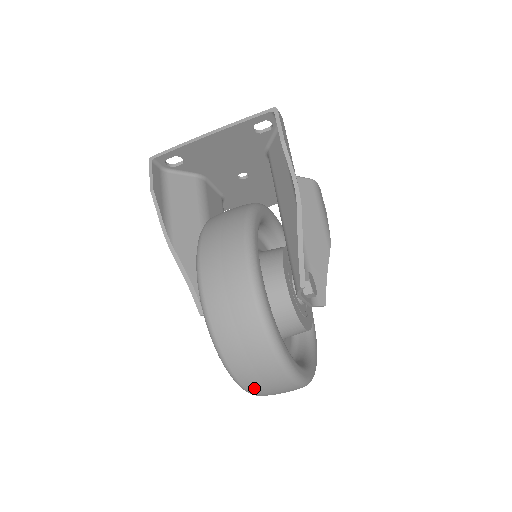
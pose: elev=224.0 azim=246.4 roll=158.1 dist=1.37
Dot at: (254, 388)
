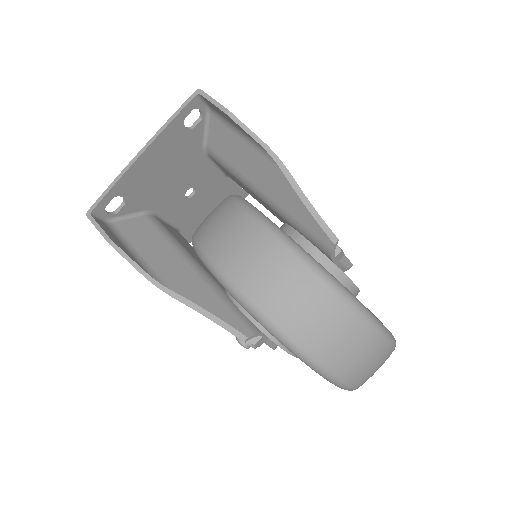
Dot at: (355, 376)
